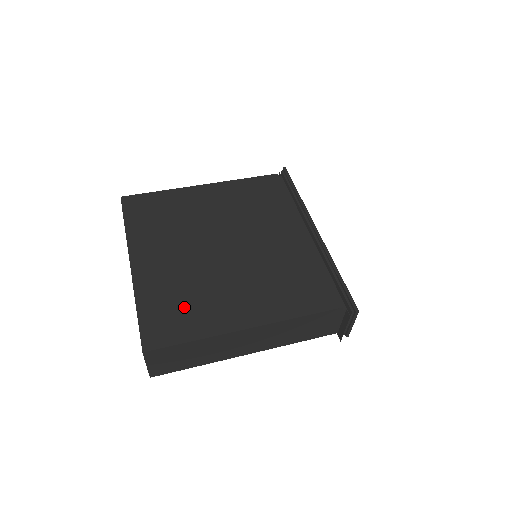
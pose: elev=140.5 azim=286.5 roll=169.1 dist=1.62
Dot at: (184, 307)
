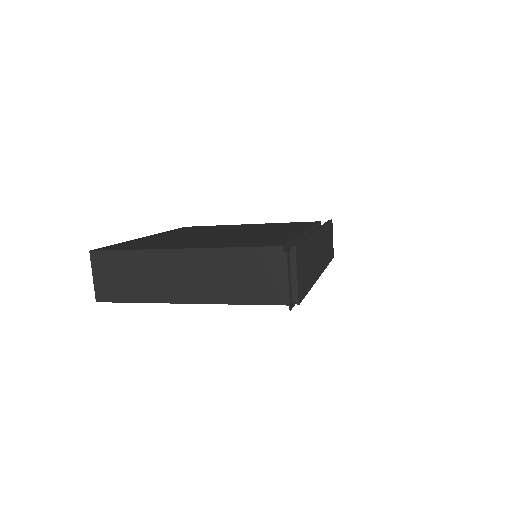
Dot at: (149, 244)
